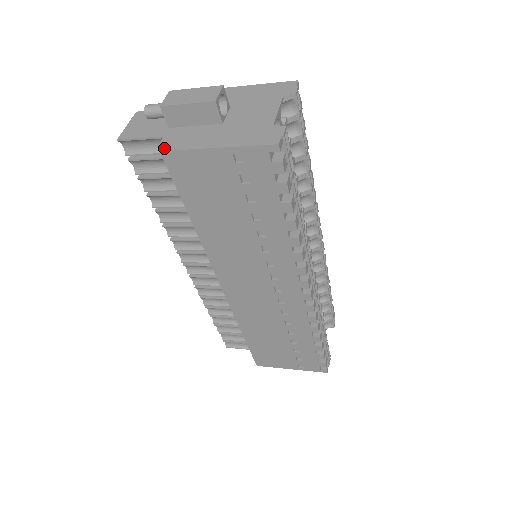
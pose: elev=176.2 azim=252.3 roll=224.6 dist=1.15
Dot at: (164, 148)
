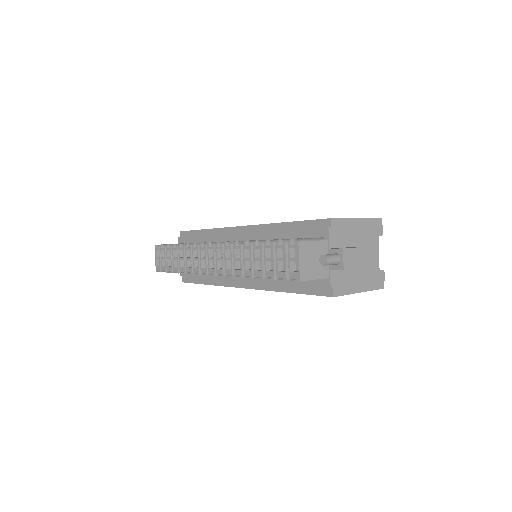
Dot at: (335, 294)
